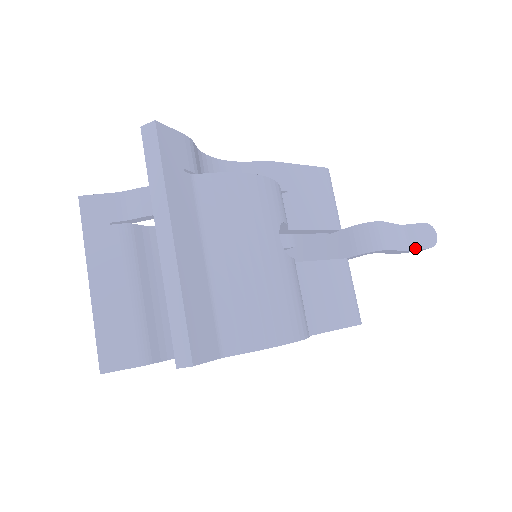
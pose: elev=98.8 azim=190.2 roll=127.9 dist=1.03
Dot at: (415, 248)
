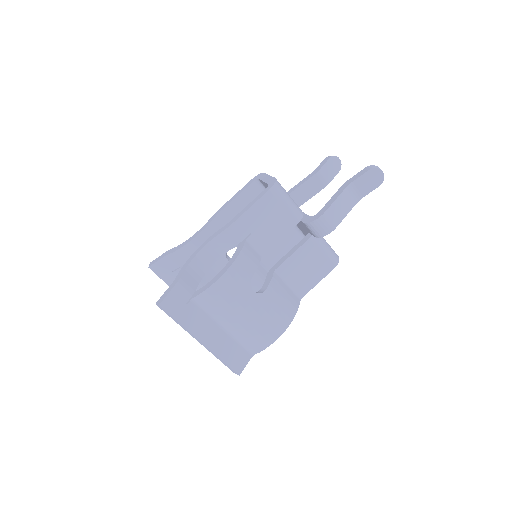
Dot at: (366, 194)
